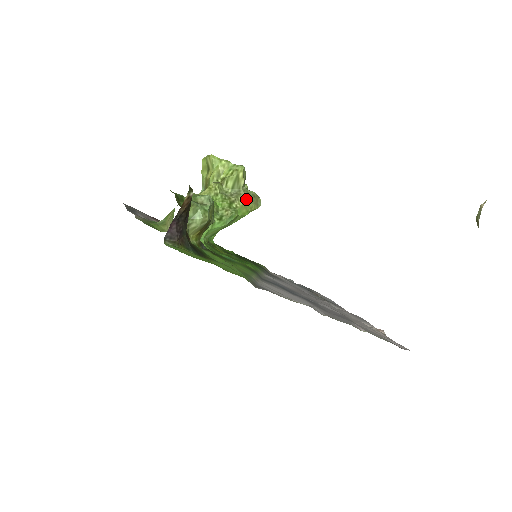
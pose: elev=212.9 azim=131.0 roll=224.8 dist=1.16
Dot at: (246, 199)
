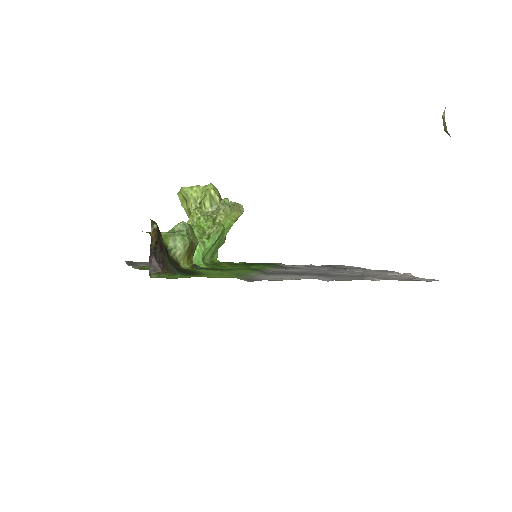
Dot at: (227, 211)
